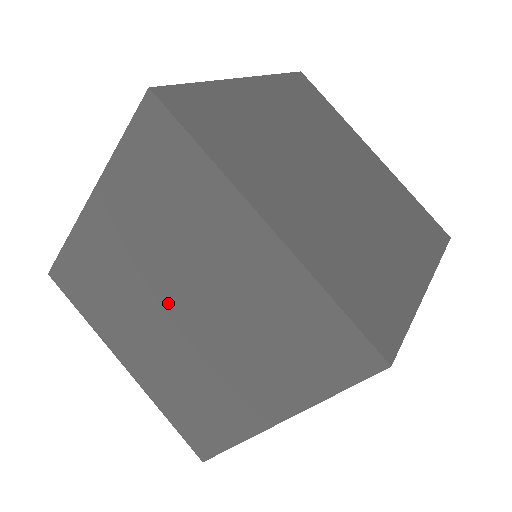
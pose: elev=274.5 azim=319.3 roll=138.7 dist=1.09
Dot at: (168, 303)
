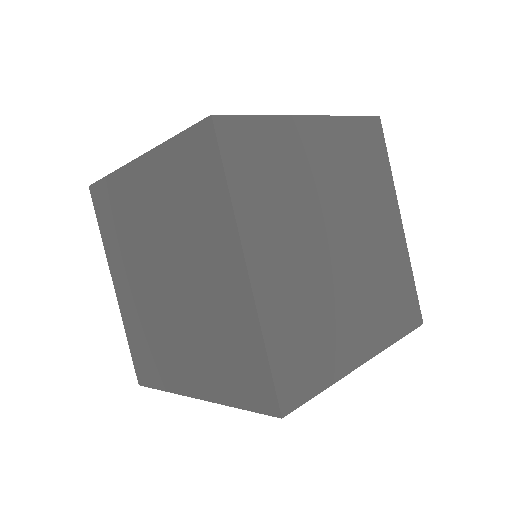
Dot at: (160, 269)
